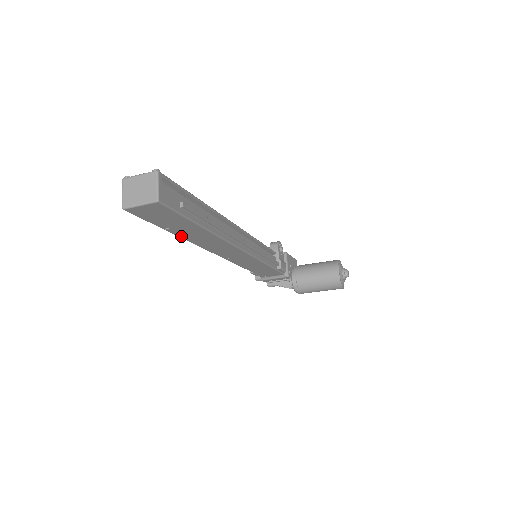
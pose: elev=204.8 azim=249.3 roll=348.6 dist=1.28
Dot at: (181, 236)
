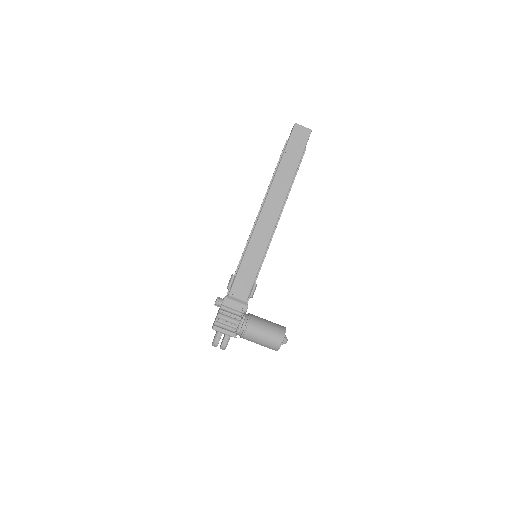
Dot at: (280, 167)
